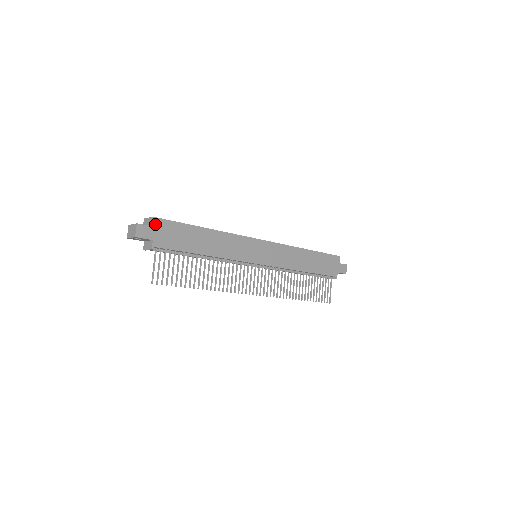
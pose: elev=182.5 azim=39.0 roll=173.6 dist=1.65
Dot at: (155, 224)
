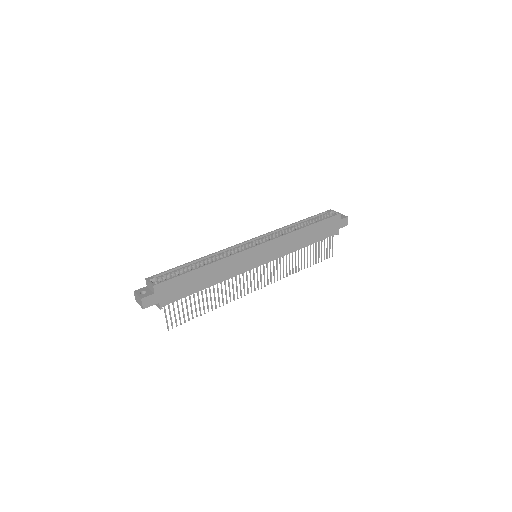
Dot at: (157, 290)
